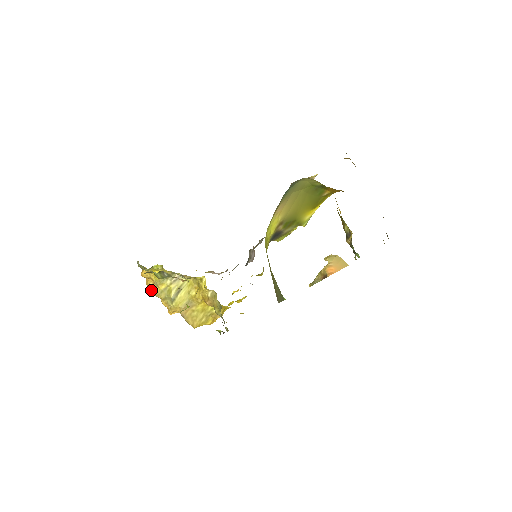
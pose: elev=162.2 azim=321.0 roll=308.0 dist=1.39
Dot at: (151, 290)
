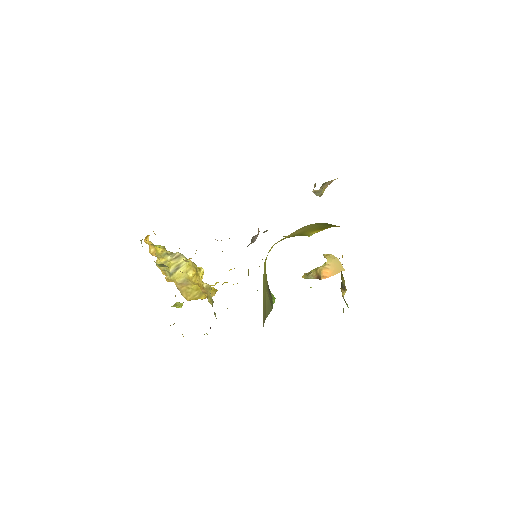
Dot at: (152, 254)
